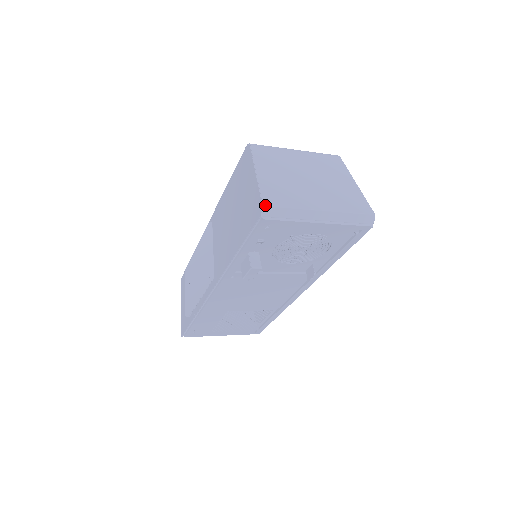
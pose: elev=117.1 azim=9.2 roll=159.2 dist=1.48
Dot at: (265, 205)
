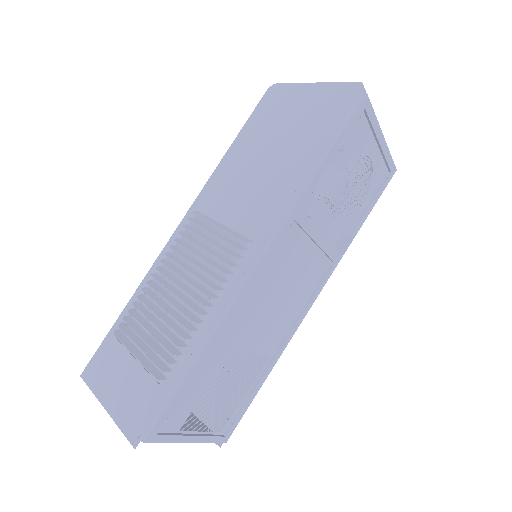
Dot at: (362, 84)
